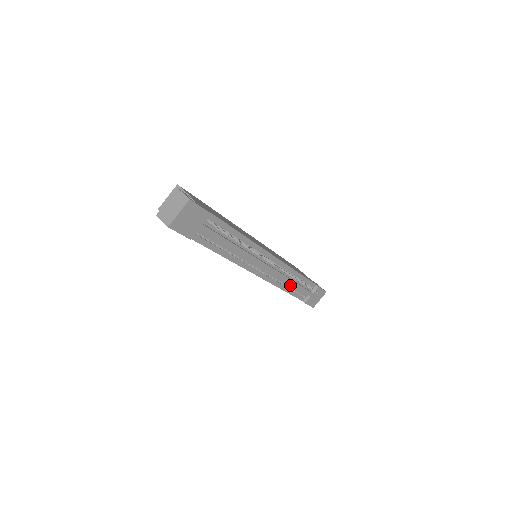
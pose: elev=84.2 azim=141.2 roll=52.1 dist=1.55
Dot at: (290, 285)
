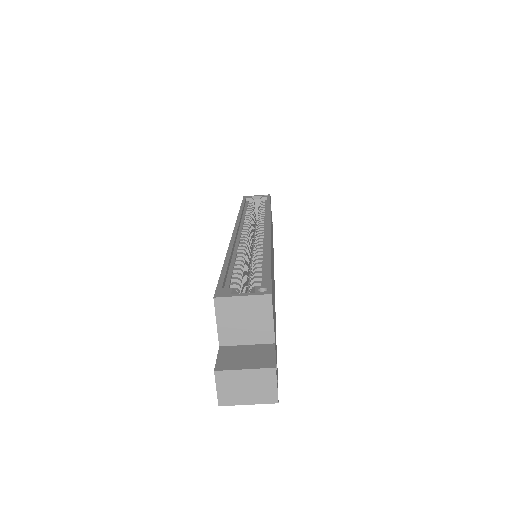
Dot at: occluded
